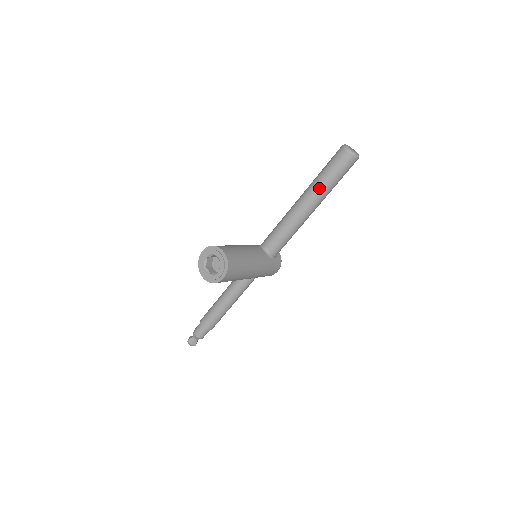
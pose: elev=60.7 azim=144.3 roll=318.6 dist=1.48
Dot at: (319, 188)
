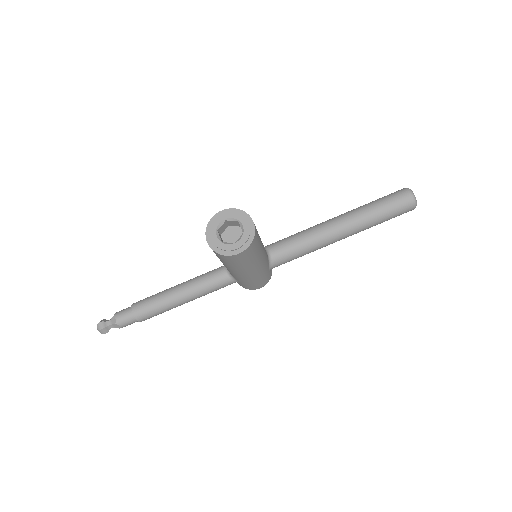
Dot at: (364, 217)
